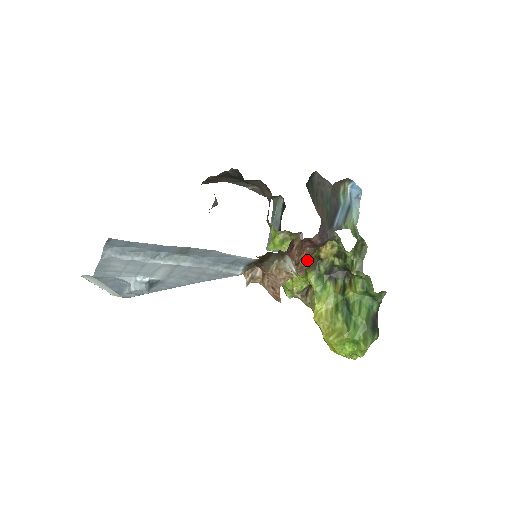
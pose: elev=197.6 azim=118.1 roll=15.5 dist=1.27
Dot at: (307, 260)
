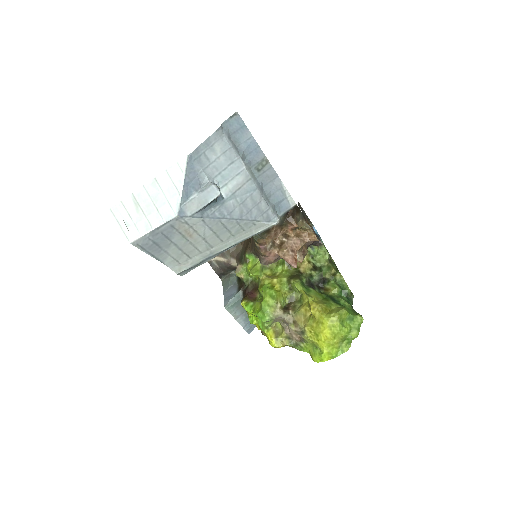
Dot at: (306, 248)
